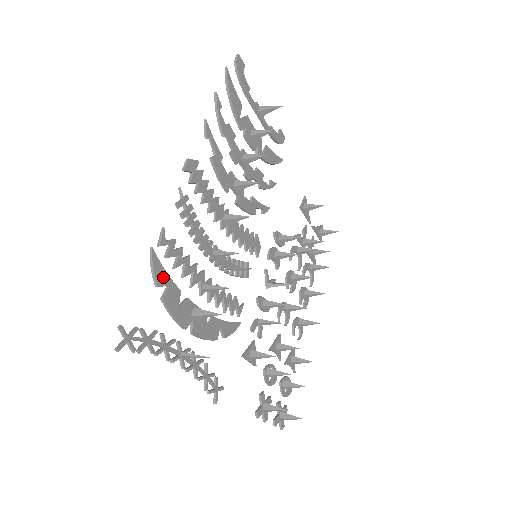
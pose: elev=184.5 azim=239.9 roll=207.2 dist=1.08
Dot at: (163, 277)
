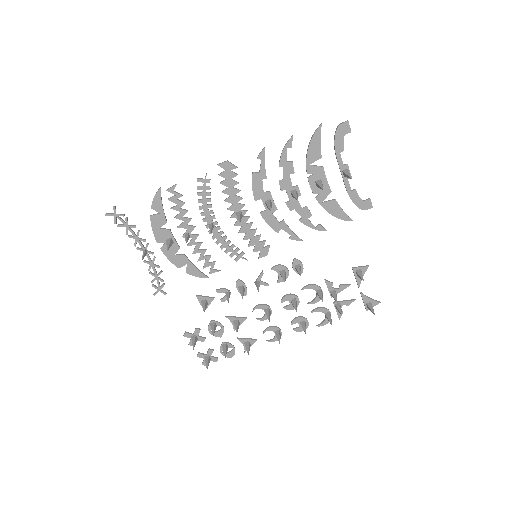
Dot at: (158, 206)
